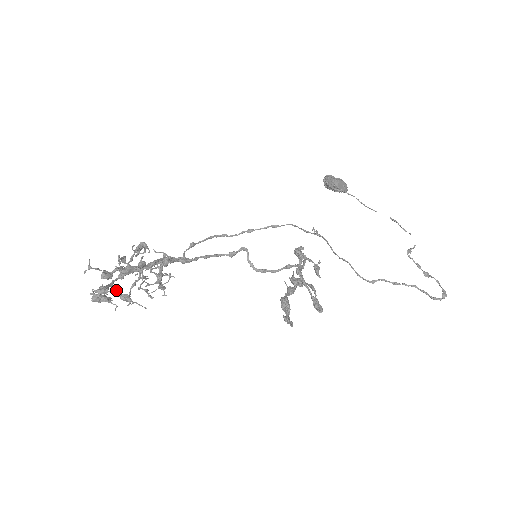
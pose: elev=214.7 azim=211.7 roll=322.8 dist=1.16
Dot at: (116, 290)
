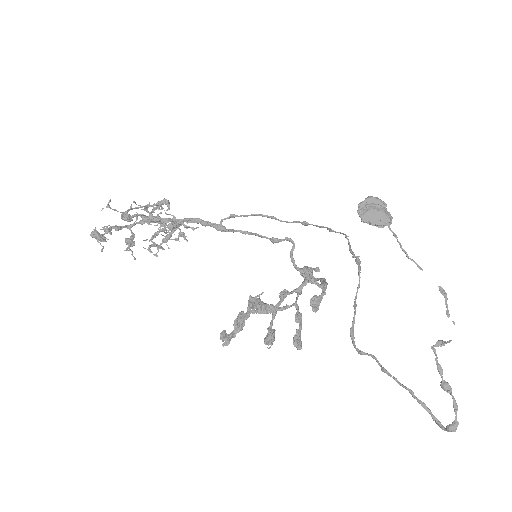
Dot at: (132, 232)
